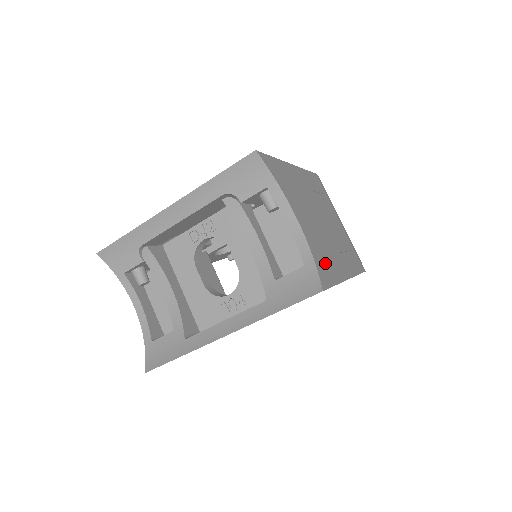
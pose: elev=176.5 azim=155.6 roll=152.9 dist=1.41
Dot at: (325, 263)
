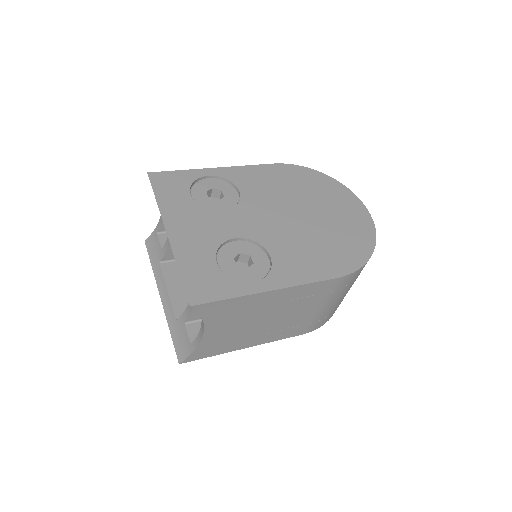
Dot at: (214, 348)
